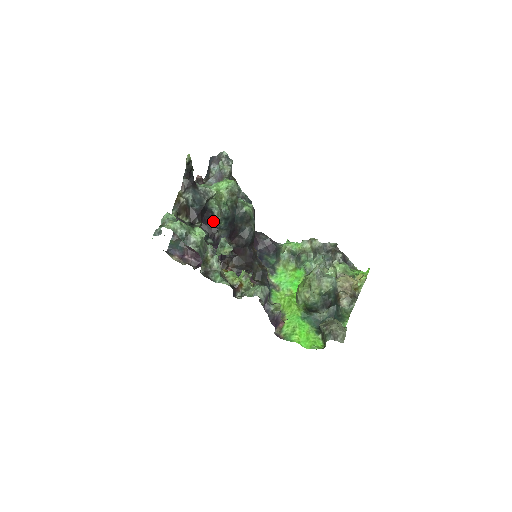
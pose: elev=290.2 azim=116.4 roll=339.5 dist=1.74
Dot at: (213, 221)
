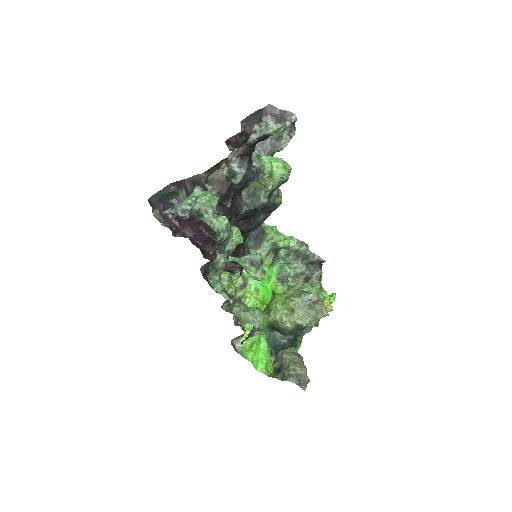
Dot at: (238, 202)
